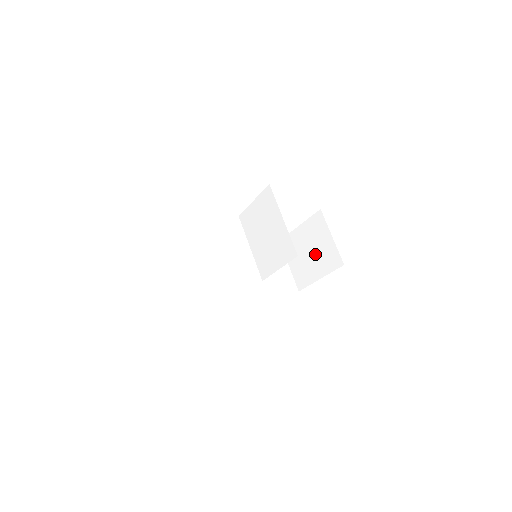
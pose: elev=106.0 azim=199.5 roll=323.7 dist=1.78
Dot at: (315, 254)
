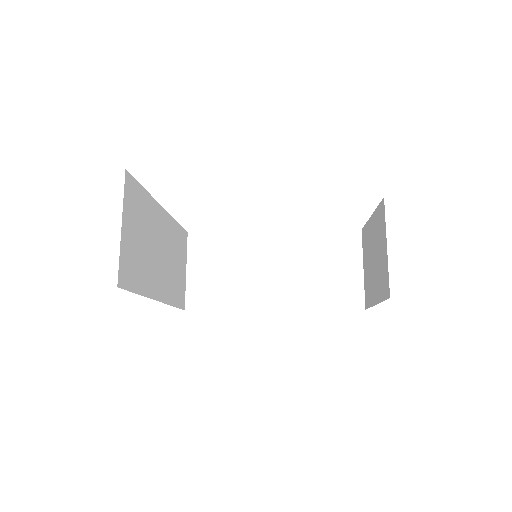
Dot at: (376, 265)
